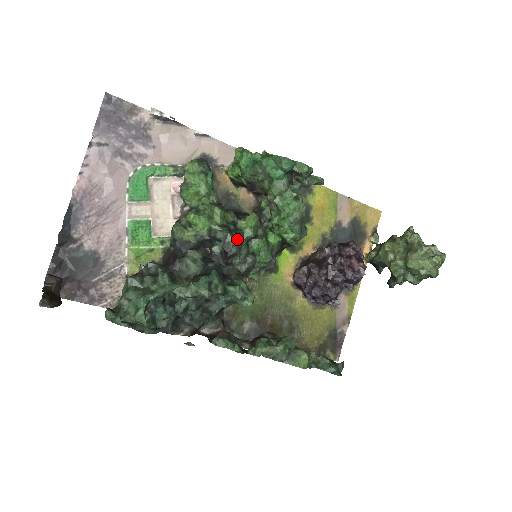
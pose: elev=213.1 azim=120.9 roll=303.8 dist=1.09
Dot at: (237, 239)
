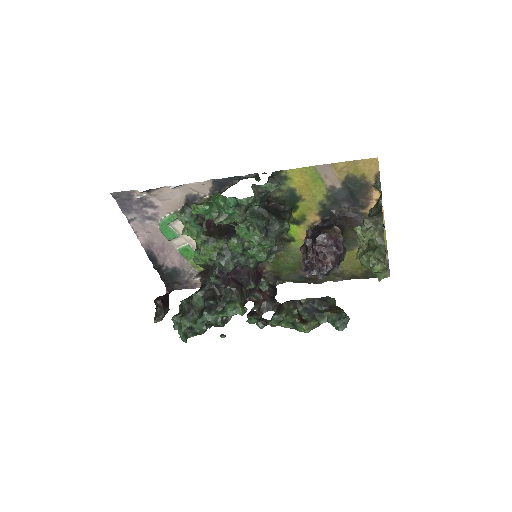
Dot at: (230, 260)
